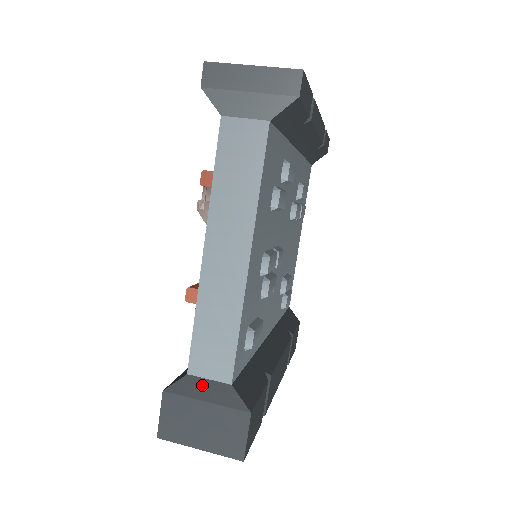
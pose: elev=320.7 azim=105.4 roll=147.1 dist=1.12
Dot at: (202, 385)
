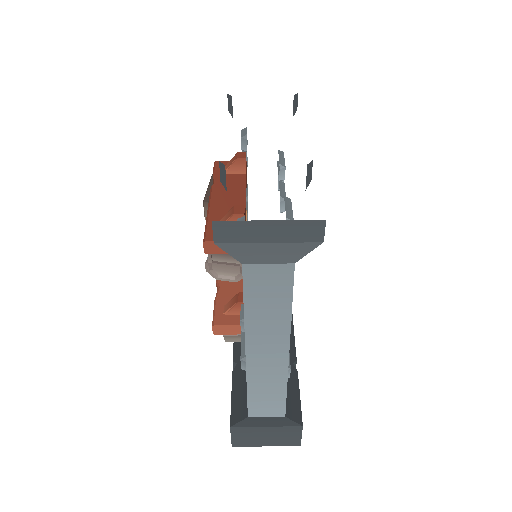
Dot at: (261, 420)
